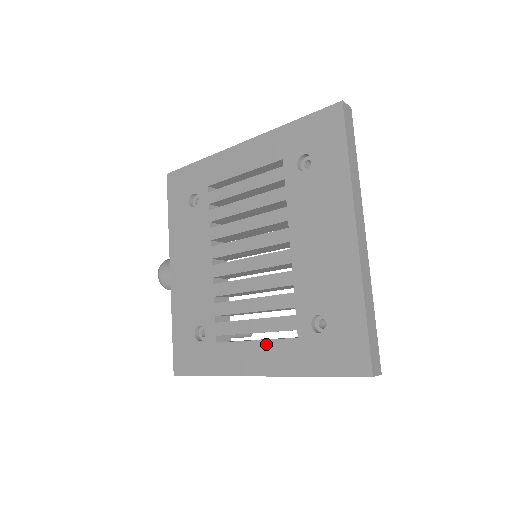
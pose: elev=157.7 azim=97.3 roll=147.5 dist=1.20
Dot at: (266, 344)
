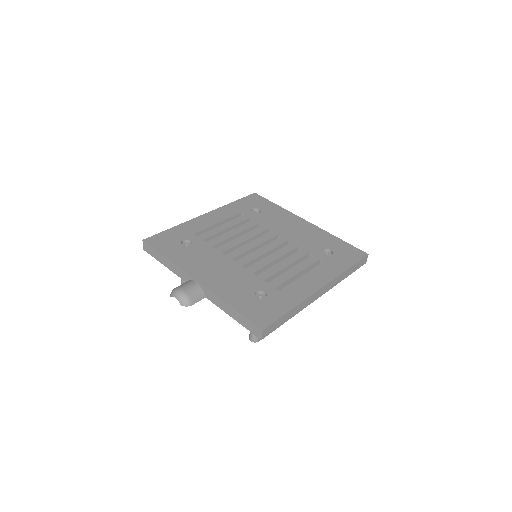
Dot at: (311, 272)
